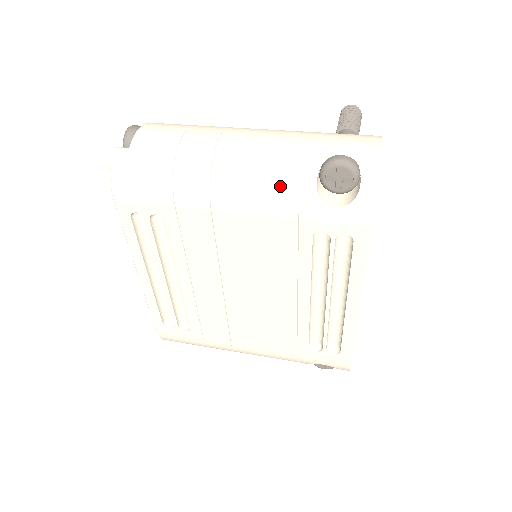
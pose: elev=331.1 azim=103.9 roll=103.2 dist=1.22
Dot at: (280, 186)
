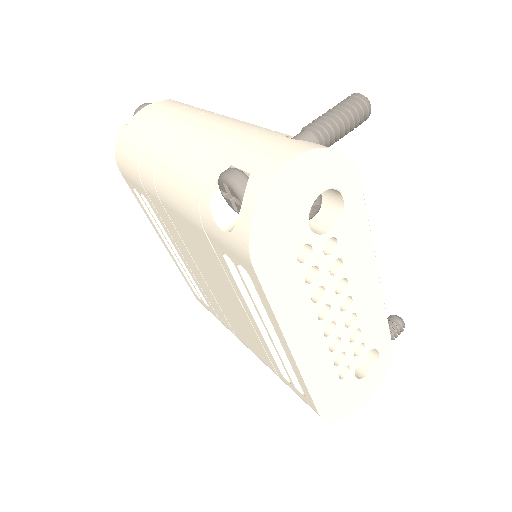
Dot at: (189, 192)
